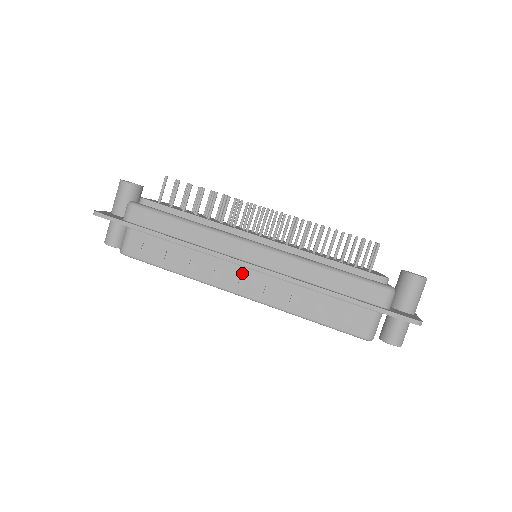
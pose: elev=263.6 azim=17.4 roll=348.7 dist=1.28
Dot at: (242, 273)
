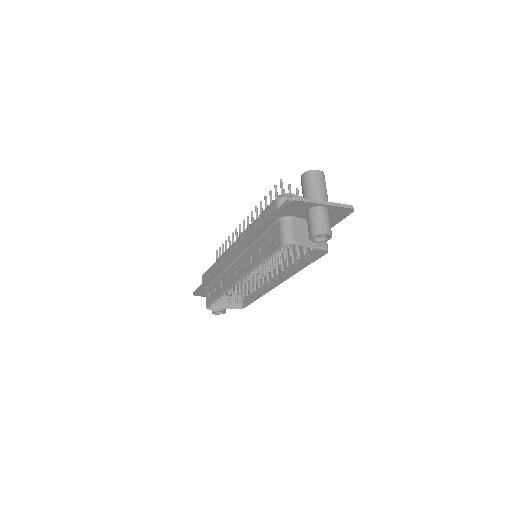
Dot at: (235, 267)
